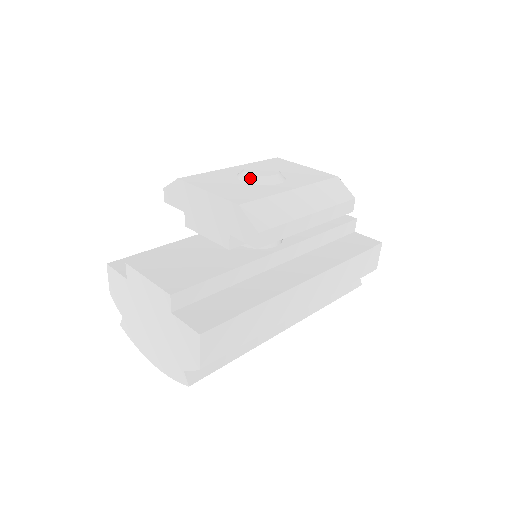
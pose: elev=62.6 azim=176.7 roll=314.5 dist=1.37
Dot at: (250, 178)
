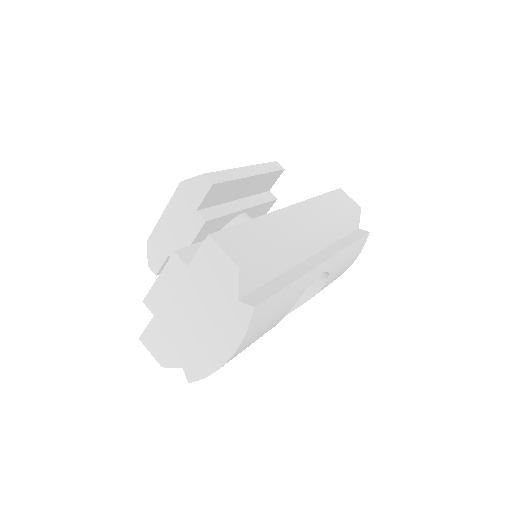
Dot at: occluded
